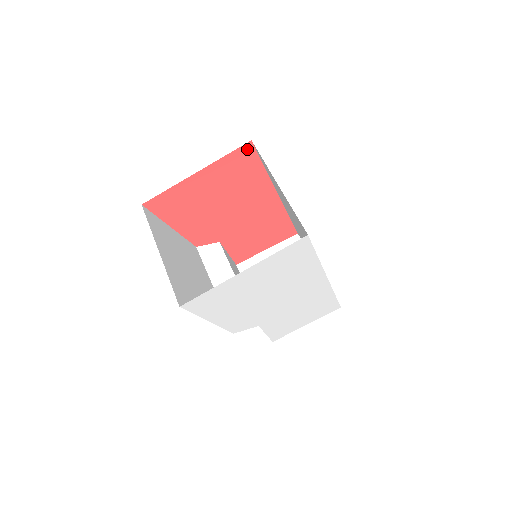
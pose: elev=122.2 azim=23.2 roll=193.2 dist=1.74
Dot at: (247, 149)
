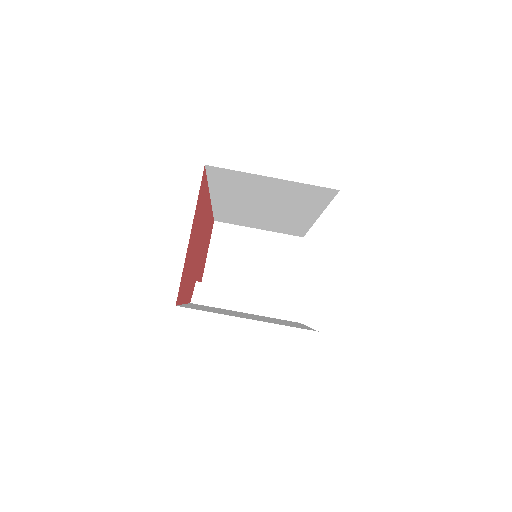
Dot at: (203, 176)
